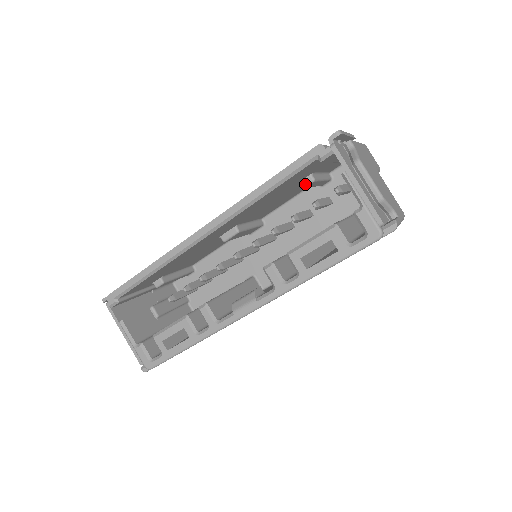
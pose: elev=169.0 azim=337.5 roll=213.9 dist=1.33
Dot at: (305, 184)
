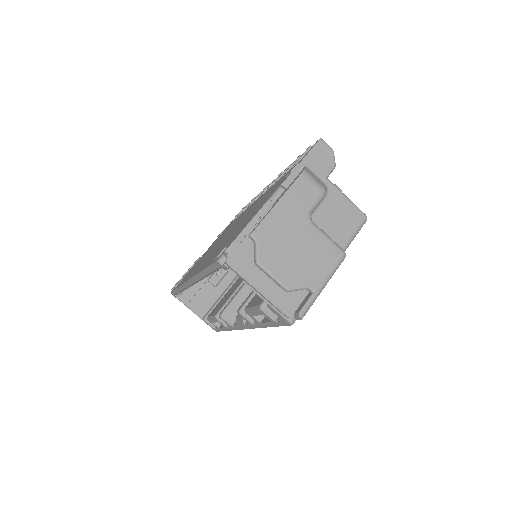
Dot at: occluded
